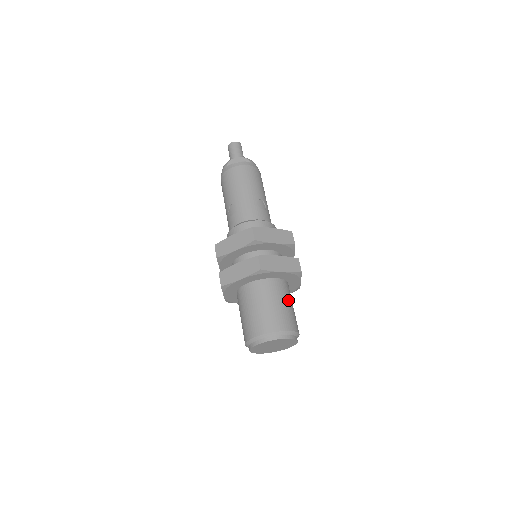
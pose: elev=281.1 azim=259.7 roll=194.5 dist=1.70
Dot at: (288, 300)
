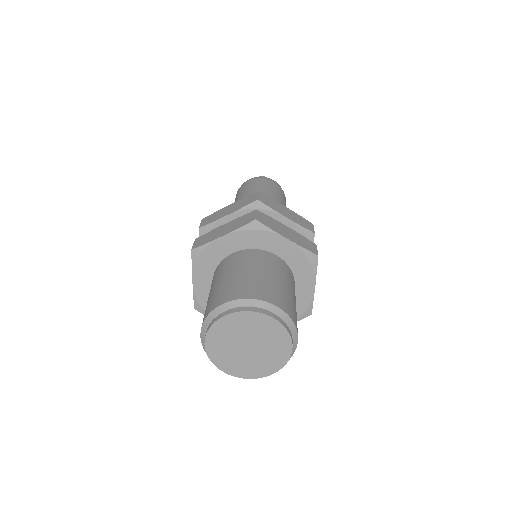
Dot at: (289, 285)
